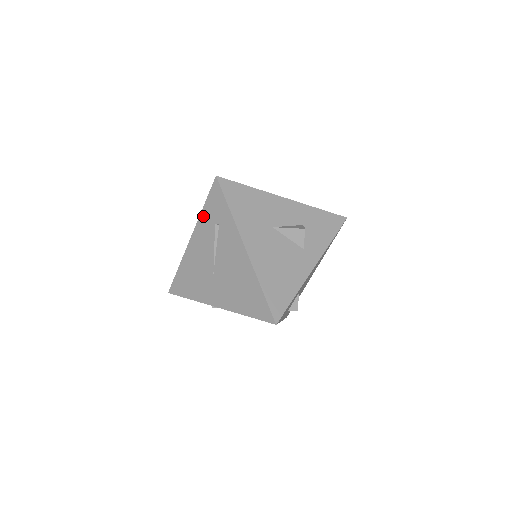
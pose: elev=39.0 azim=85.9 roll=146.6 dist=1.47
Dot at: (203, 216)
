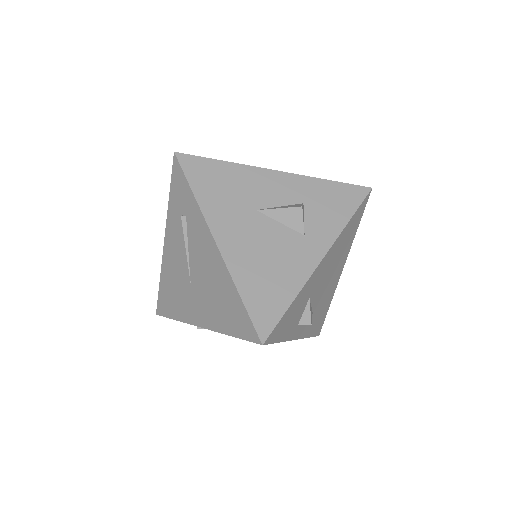
Dot at: (170, 209)
